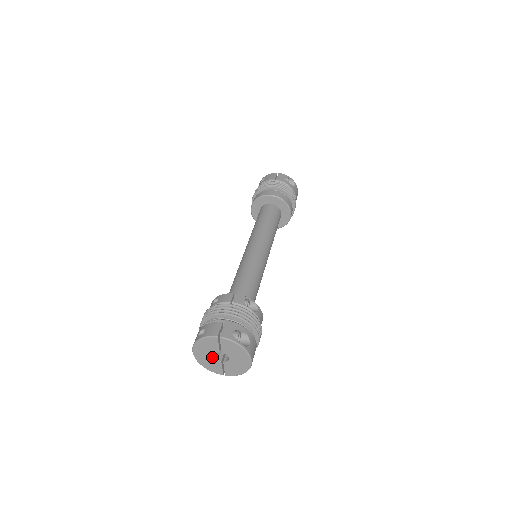
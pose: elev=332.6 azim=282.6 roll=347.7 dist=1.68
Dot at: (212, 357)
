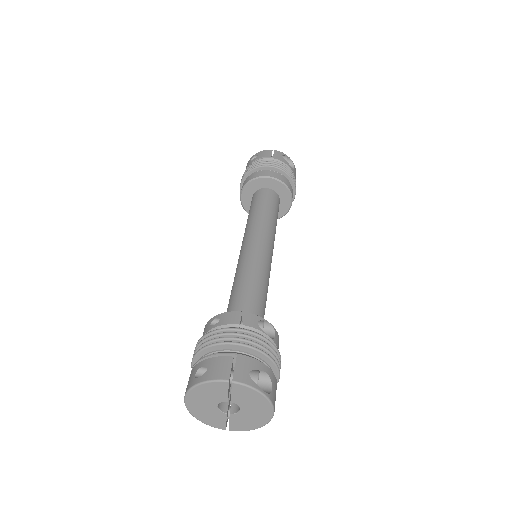
Dot at: (214, 407)
